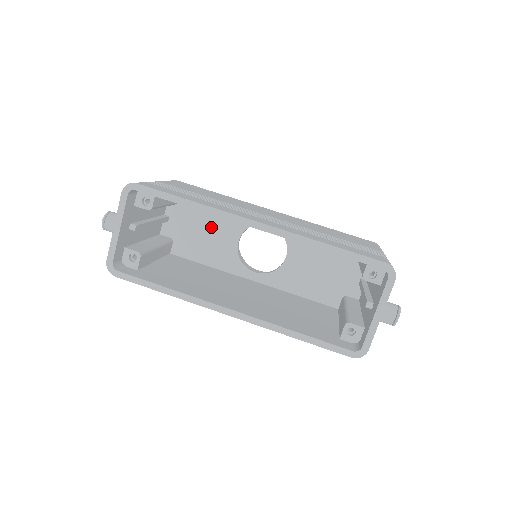
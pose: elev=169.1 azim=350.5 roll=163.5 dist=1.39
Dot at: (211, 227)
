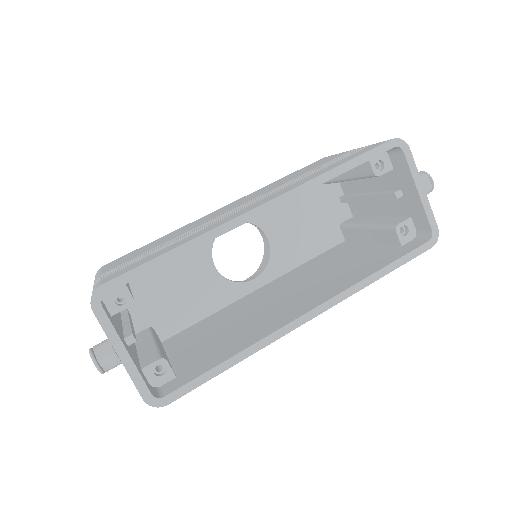
Dot at: (178, 278)
